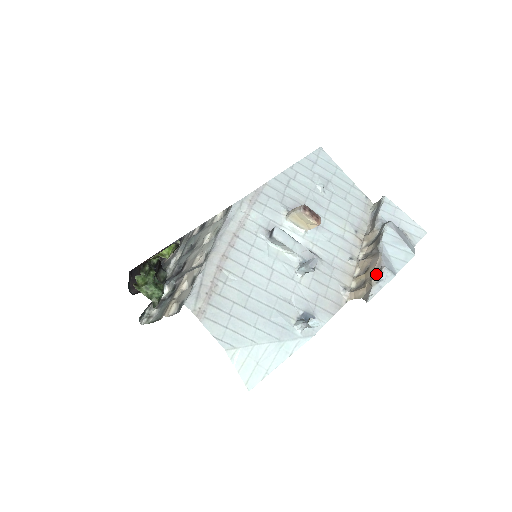
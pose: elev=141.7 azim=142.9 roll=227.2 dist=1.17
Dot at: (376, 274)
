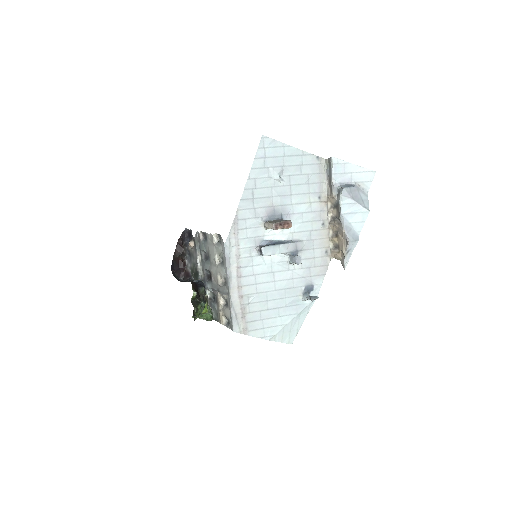
Dot at: (344, 245)
